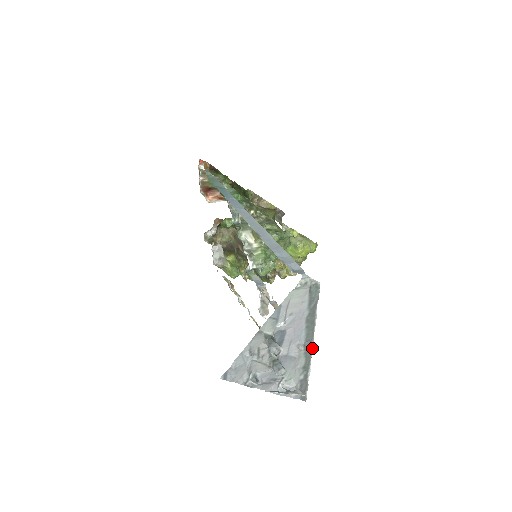
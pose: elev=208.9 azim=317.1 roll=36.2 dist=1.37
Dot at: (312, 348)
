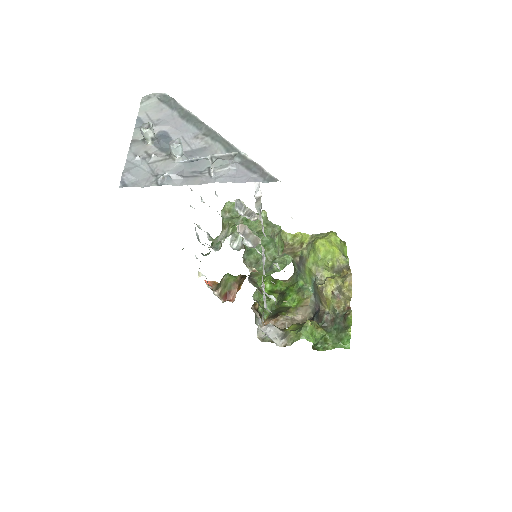
Dot at: (217, 134)
